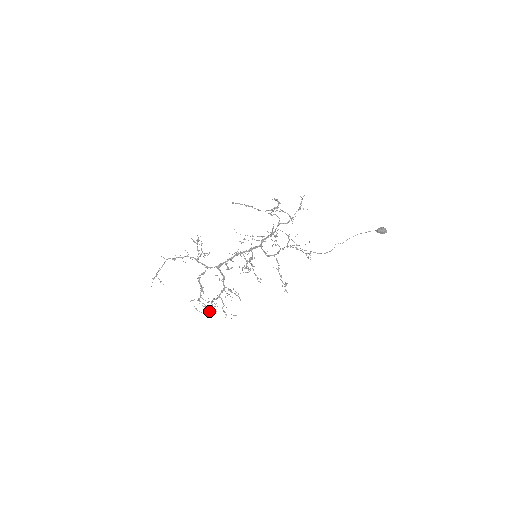
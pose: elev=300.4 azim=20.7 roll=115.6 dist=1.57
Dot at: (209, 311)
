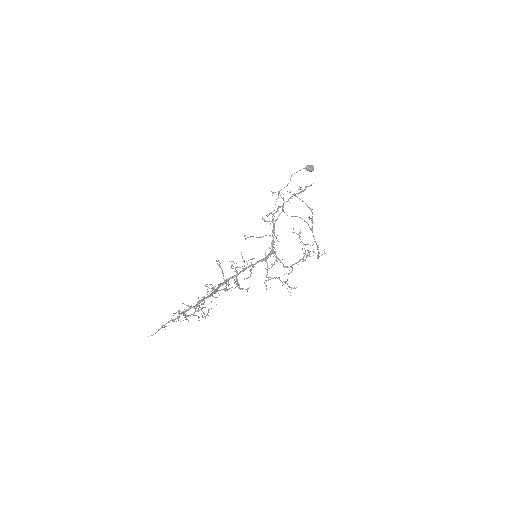
Dot at: occluded
